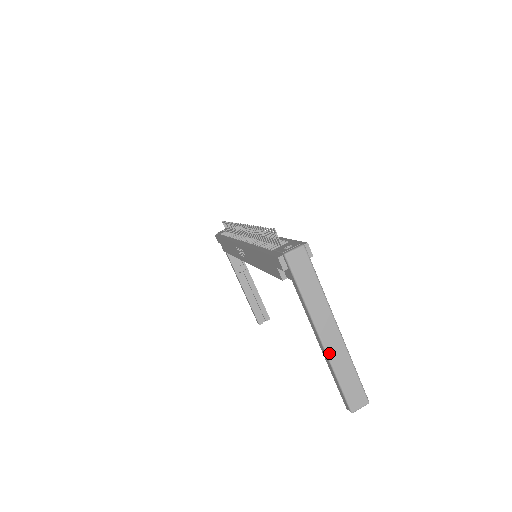
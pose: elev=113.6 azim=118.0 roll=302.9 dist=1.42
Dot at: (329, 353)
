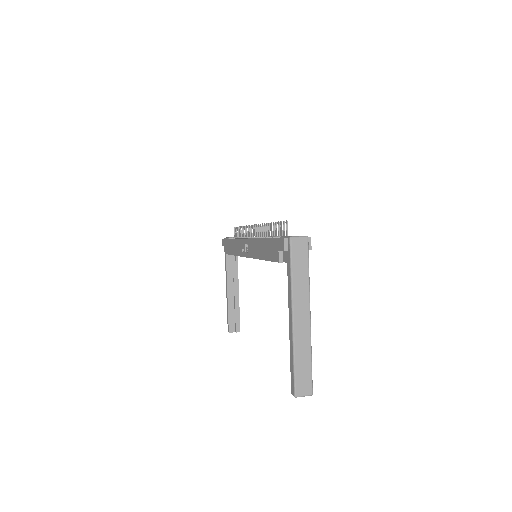
Dot at: (295, 335)
